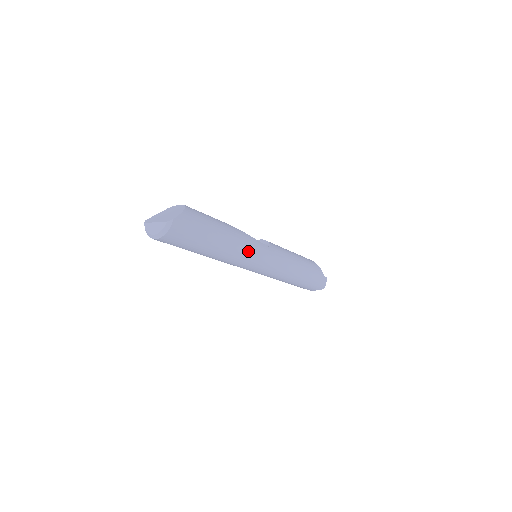
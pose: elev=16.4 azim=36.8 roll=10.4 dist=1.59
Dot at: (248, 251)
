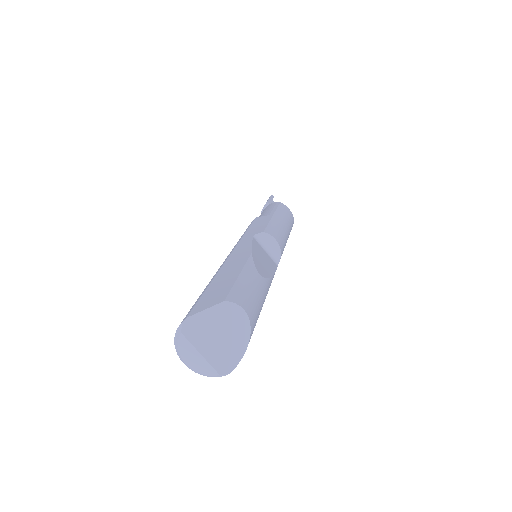
Dot at: occluded
